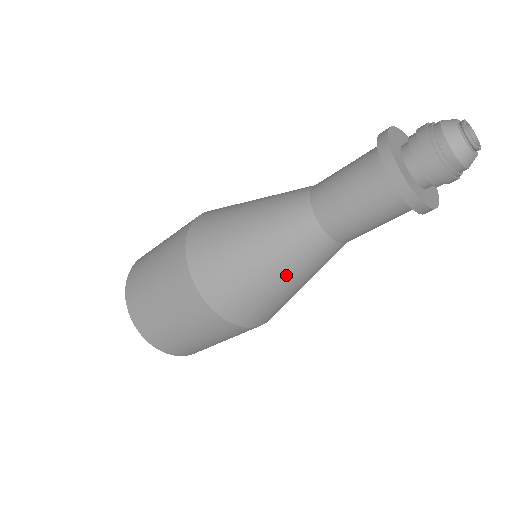
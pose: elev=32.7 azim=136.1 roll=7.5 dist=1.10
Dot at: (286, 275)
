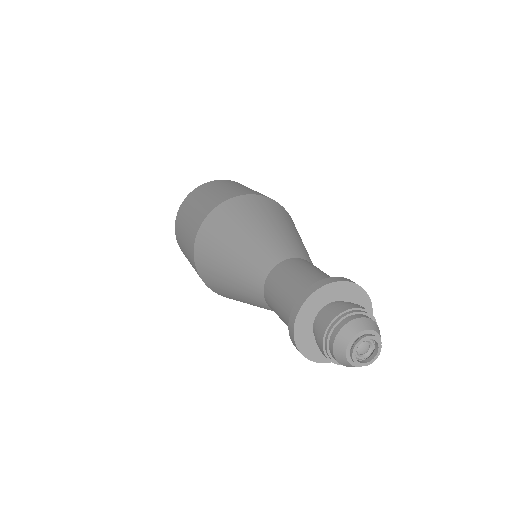
Dot at: (246, 302)
